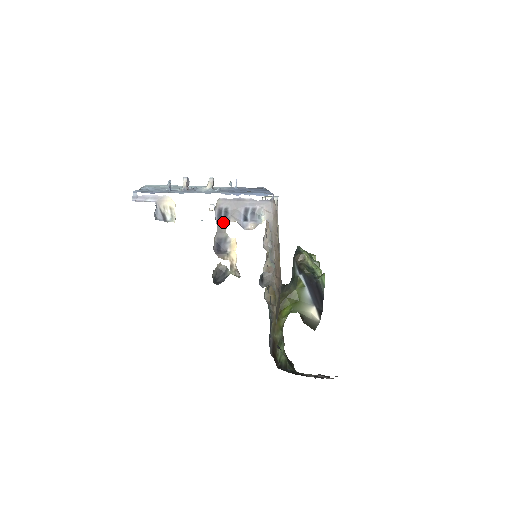
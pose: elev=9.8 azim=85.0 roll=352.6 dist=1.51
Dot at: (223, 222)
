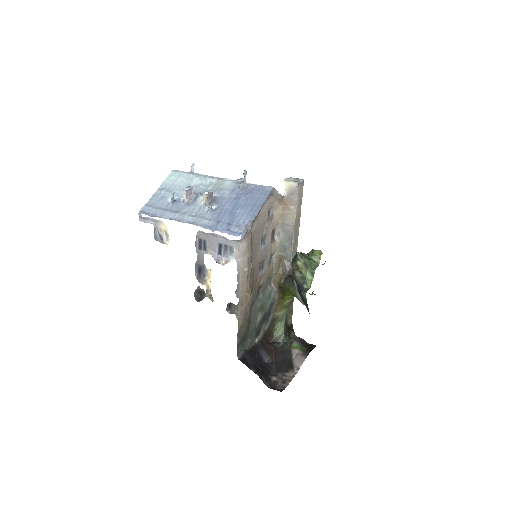
Dot at: (202, 253)
